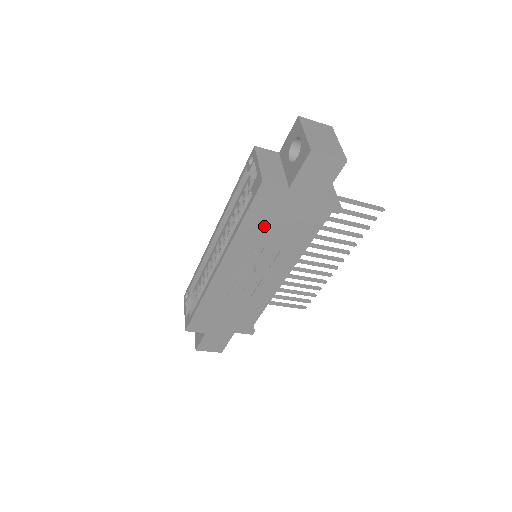
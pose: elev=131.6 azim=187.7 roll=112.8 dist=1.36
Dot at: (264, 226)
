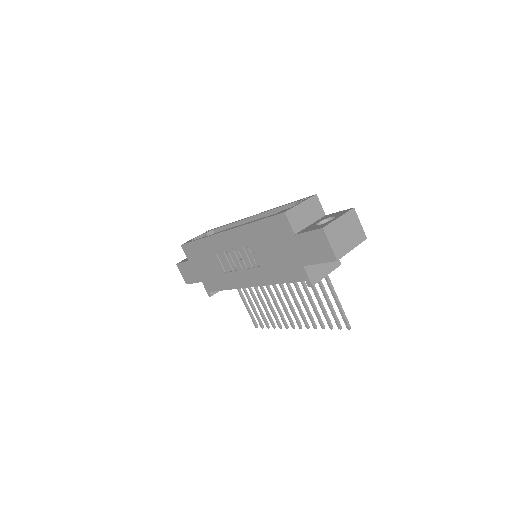
Dot at: (265, 239)
